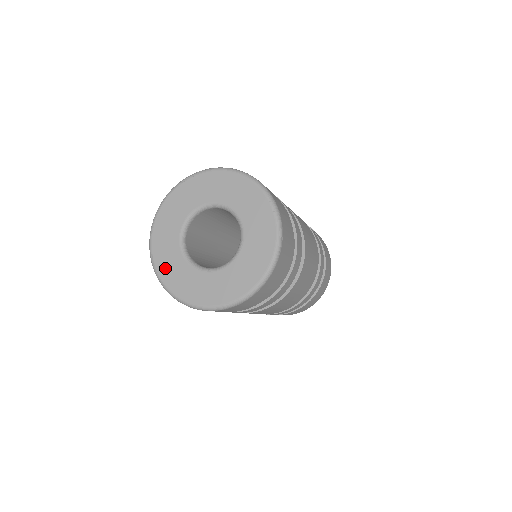
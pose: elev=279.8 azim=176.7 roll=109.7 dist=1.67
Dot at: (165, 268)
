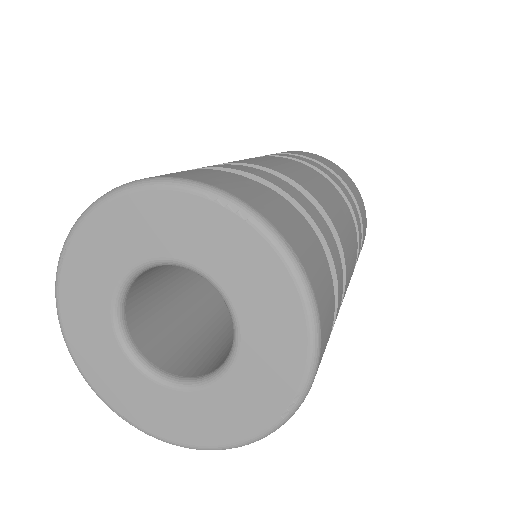
Dot at: (148, 417)
